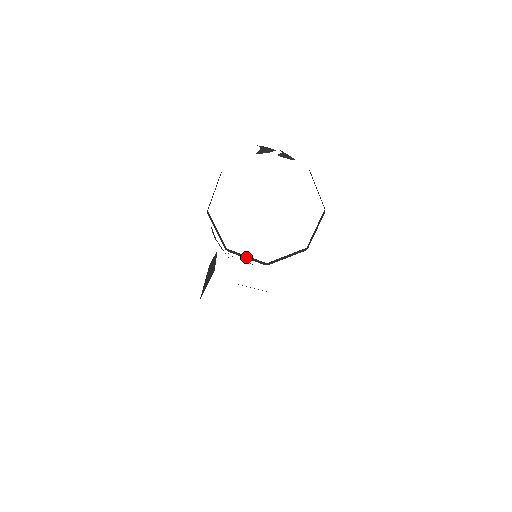
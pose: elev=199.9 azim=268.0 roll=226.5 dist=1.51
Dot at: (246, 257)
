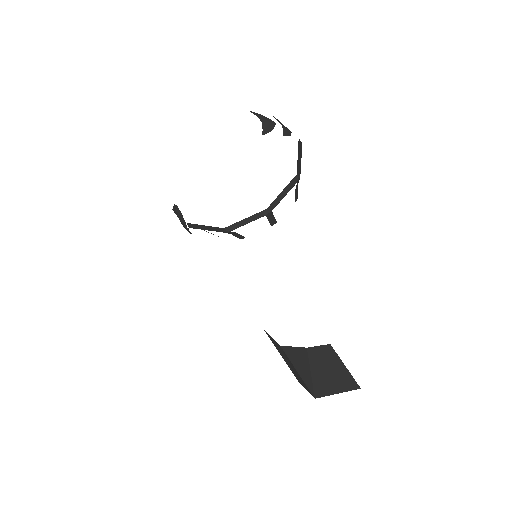
Dot at: (207, 228)
